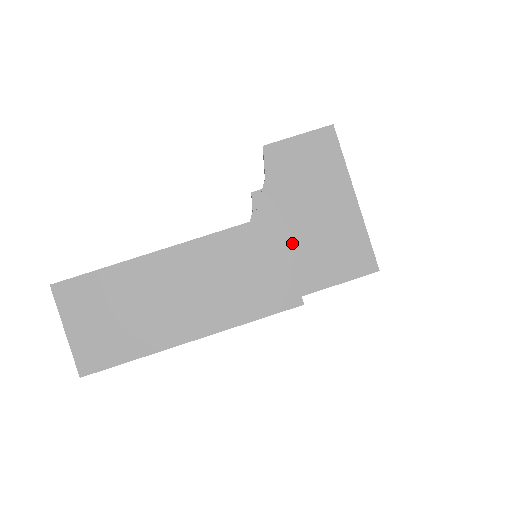
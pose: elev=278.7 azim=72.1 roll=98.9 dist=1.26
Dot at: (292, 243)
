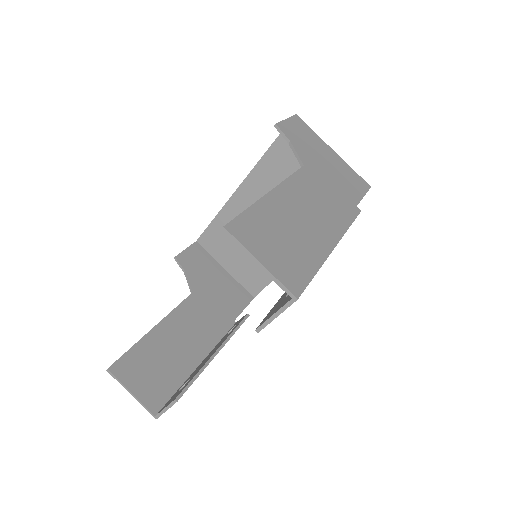
Dot at: (329, 176)
